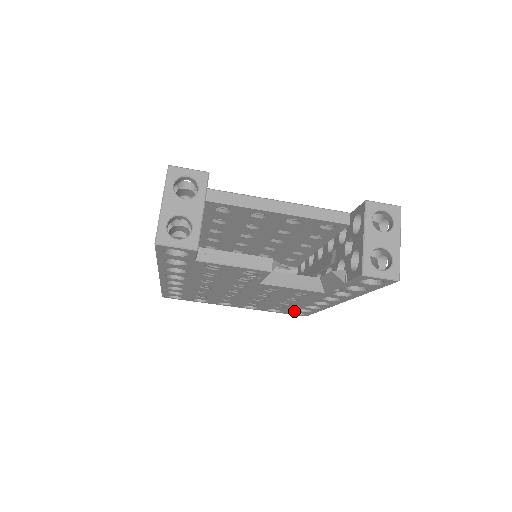
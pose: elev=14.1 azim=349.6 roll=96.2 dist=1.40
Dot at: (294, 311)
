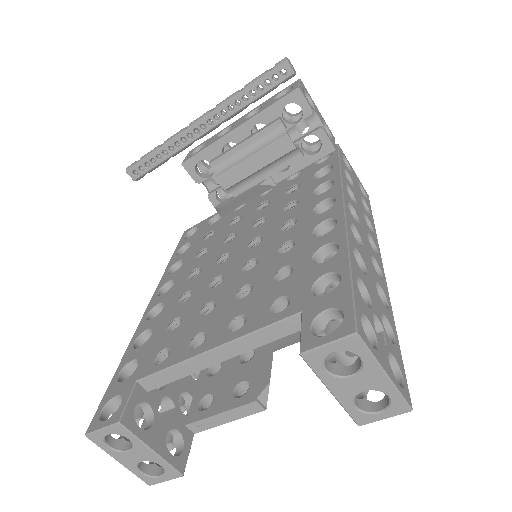
Dot at: occluded
